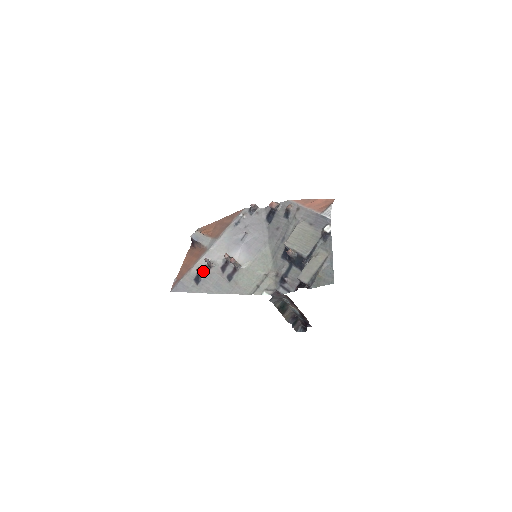
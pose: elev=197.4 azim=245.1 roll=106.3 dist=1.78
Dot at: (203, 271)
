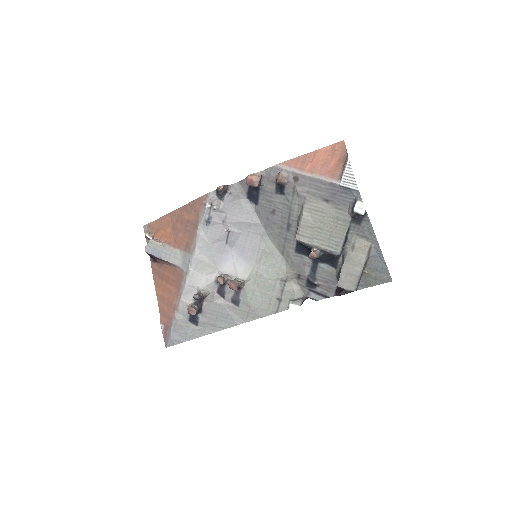
Dot at: (197, 309)
